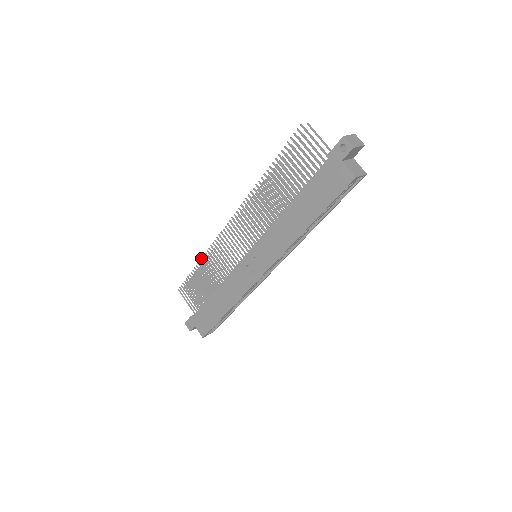
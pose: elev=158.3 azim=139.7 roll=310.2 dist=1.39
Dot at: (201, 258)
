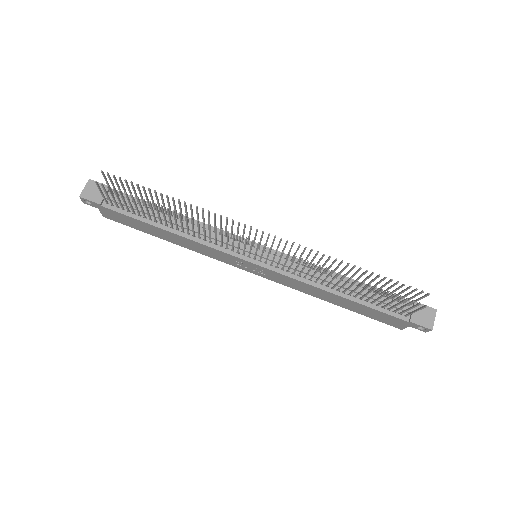
Dot at: (180, 214)
